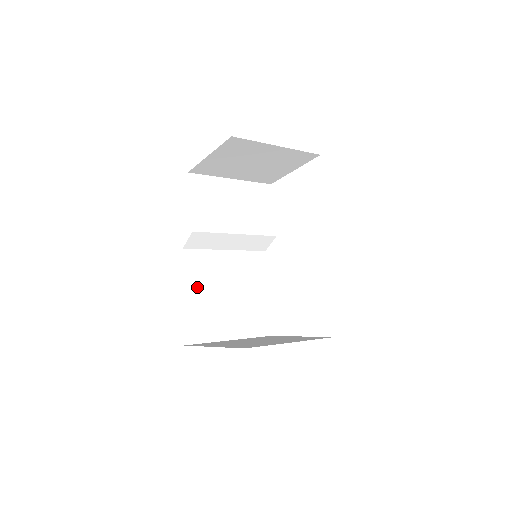
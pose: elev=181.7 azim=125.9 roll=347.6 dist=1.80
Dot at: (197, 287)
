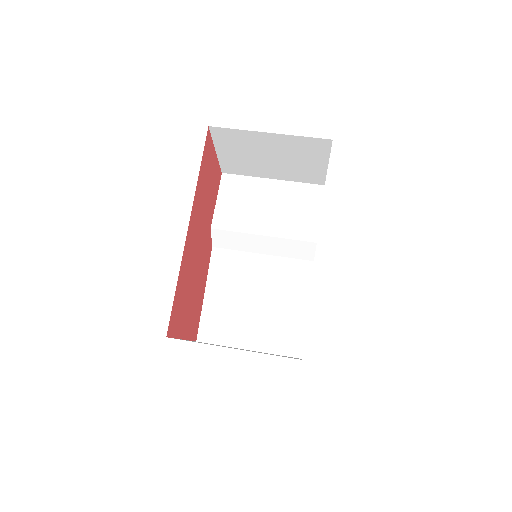
Dot at: (221, 287)
